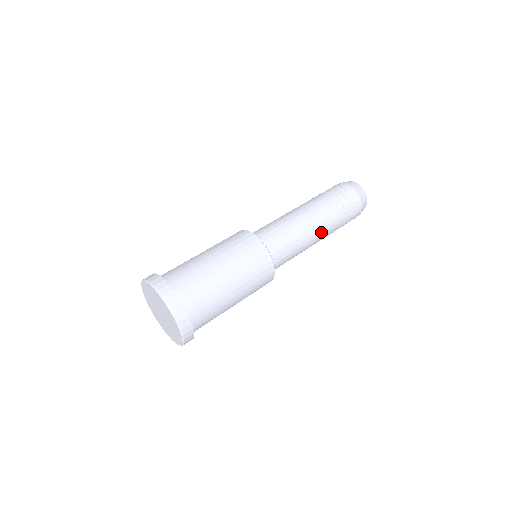
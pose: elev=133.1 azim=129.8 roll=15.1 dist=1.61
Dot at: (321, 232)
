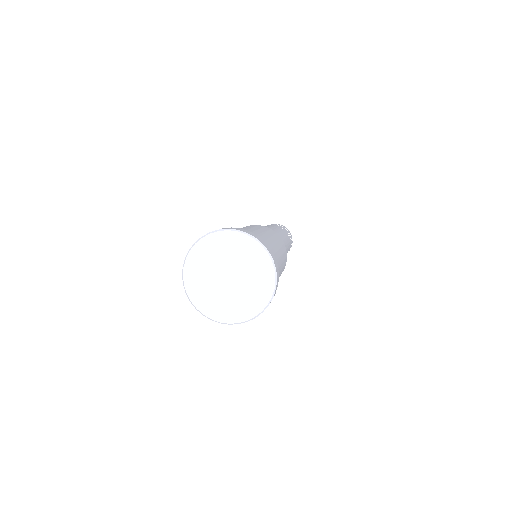
Dot at: (286, 242)
